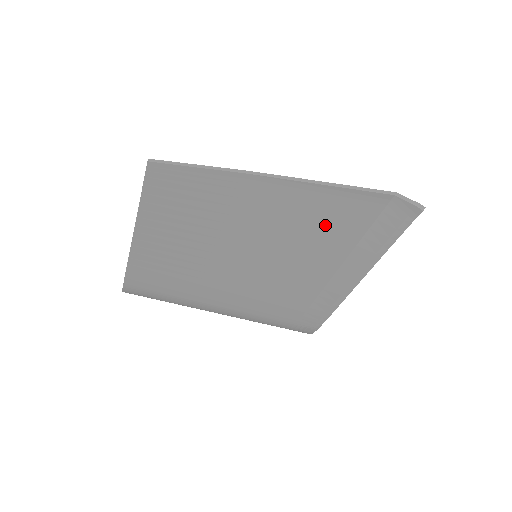
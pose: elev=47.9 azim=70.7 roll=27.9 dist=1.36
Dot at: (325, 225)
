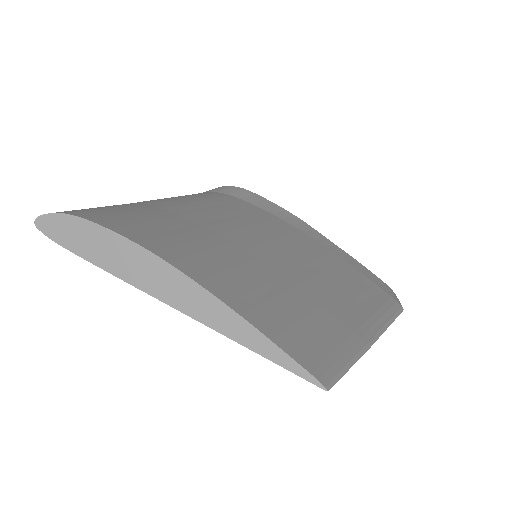
Dot at: occluded
